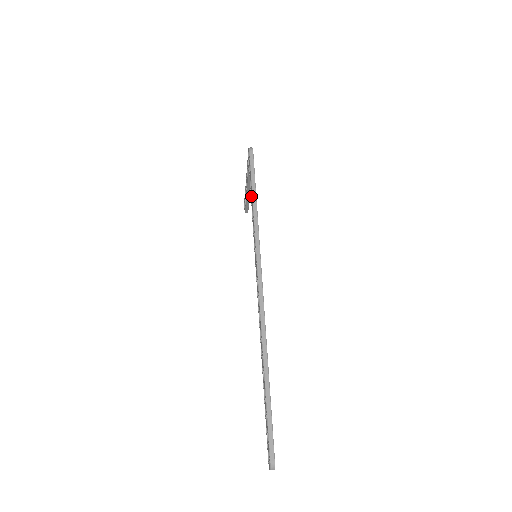
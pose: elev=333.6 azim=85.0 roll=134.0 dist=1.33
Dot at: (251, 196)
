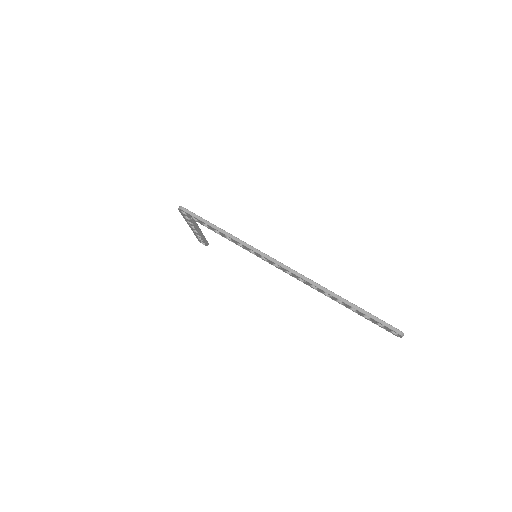
Dot at: (214, 231)
